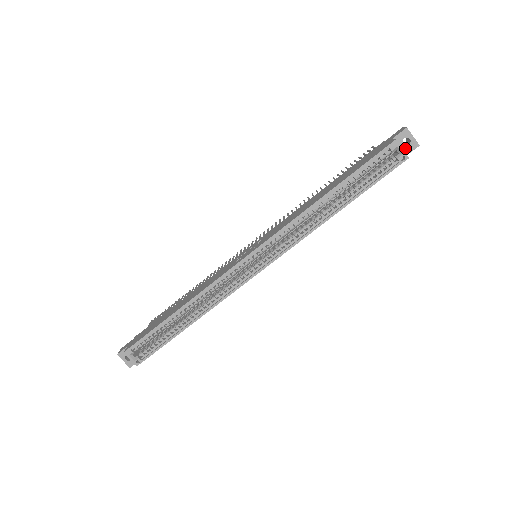
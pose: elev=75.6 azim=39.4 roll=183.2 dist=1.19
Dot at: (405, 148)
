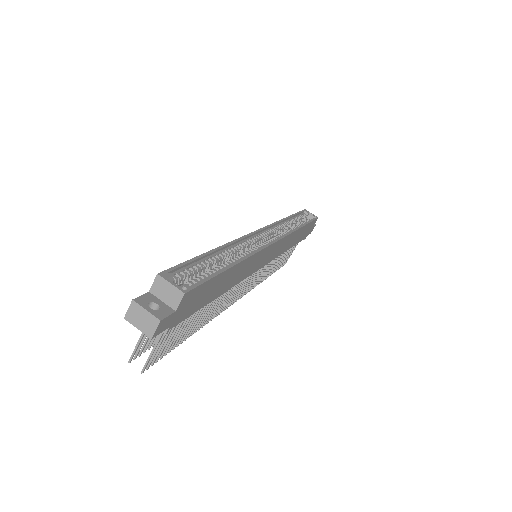
Dot at: occluded
